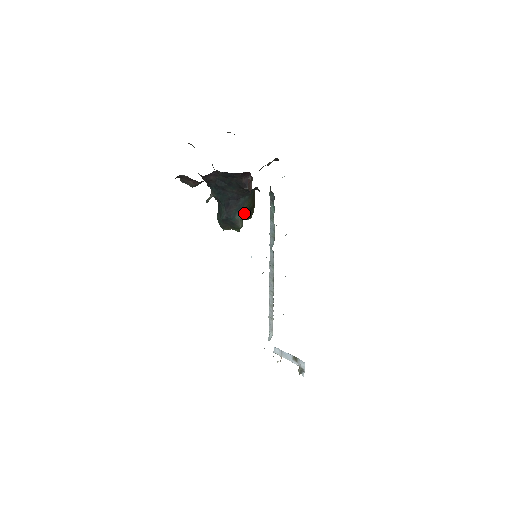
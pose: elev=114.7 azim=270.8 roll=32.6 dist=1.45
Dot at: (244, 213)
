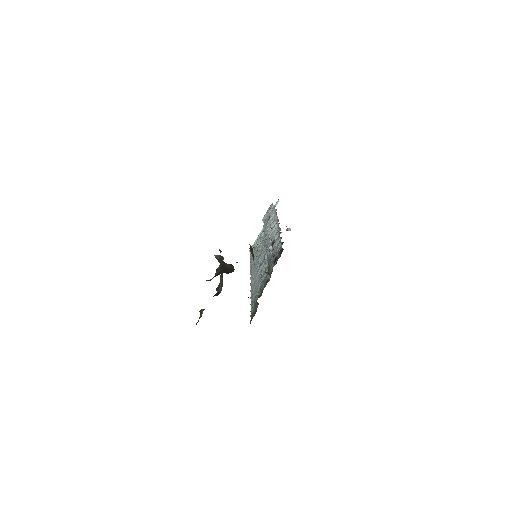
Dot at: occluded
